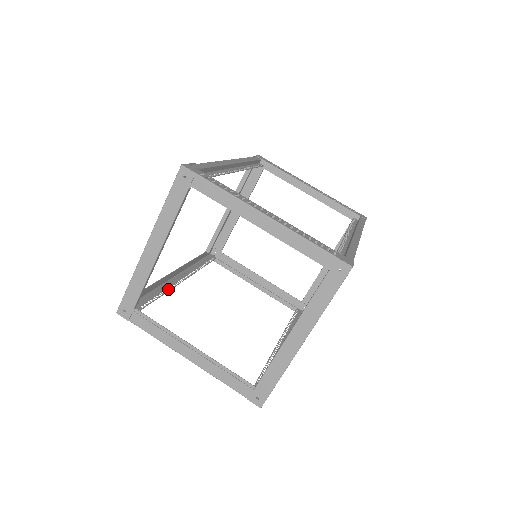
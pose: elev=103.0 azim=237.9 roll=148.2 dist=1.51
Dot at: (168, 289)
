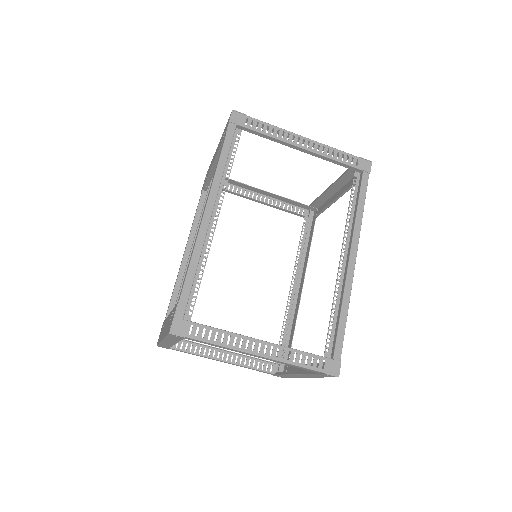
Dot at: occluded
